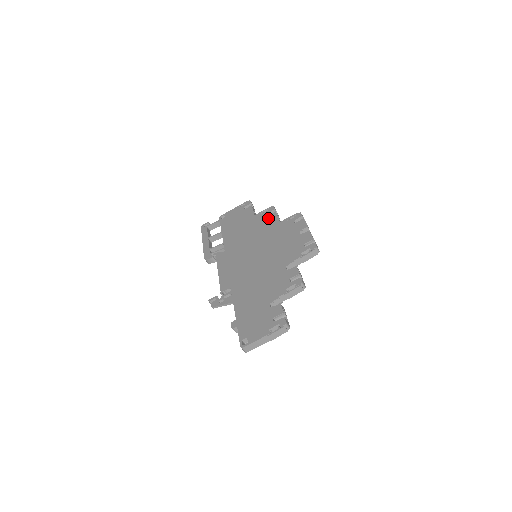
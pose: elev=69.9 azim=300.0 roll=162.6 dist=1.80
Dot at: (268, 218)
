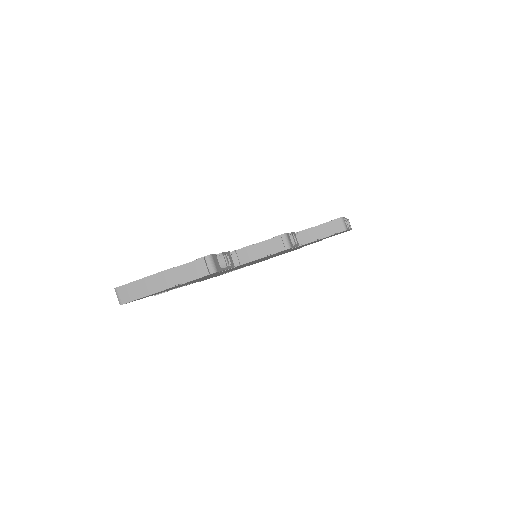
Dot at: occluded
